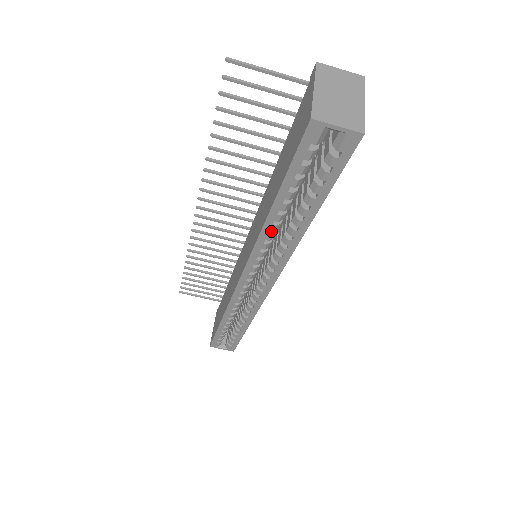
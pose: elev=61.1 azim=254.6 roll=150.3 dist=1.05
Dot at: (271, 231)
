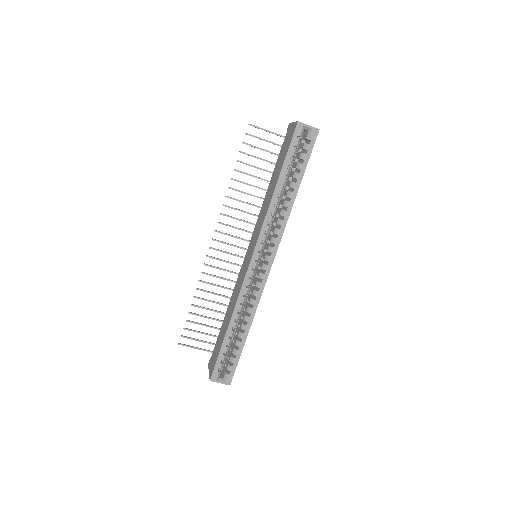
Dot at: (274, 207)
